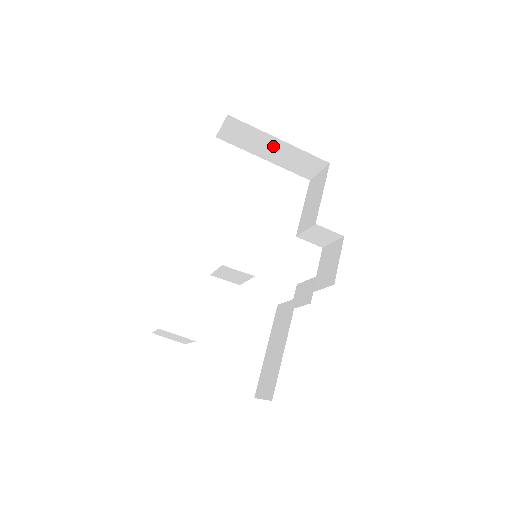
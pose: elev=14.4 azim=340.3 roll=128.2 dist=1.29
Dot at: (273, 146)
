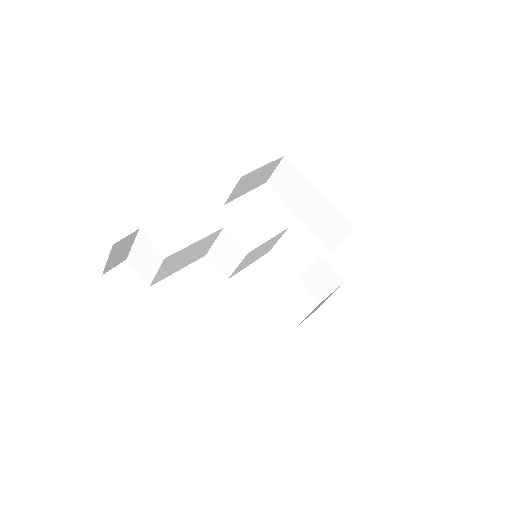
Dot at: (311, 200)
